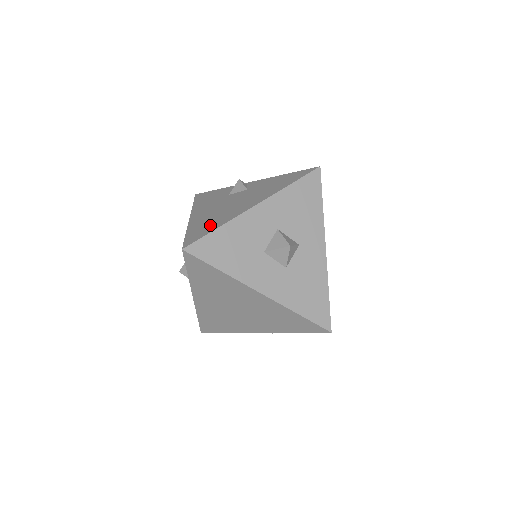
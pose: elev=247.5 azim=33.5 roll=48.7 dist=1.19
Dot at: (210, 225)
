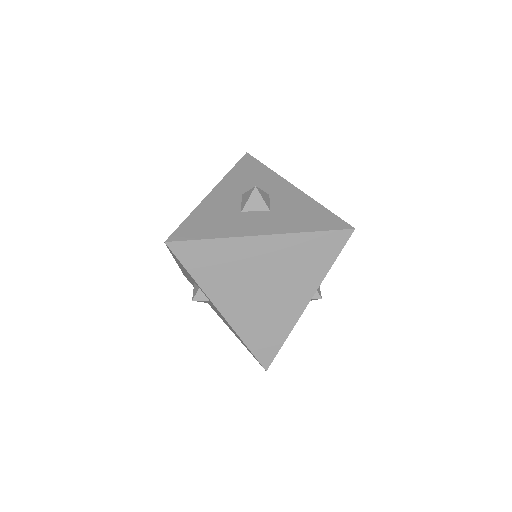
Dot at: occluded
